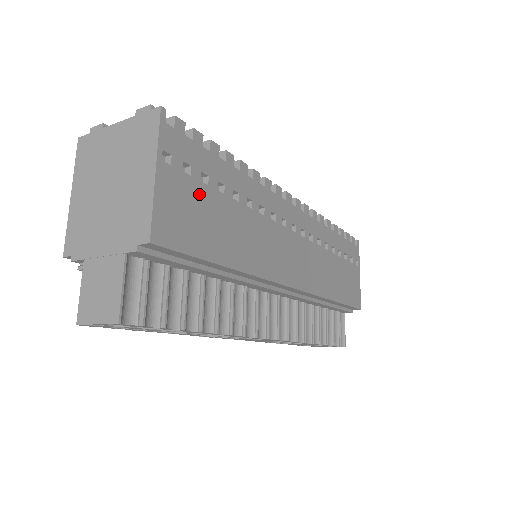
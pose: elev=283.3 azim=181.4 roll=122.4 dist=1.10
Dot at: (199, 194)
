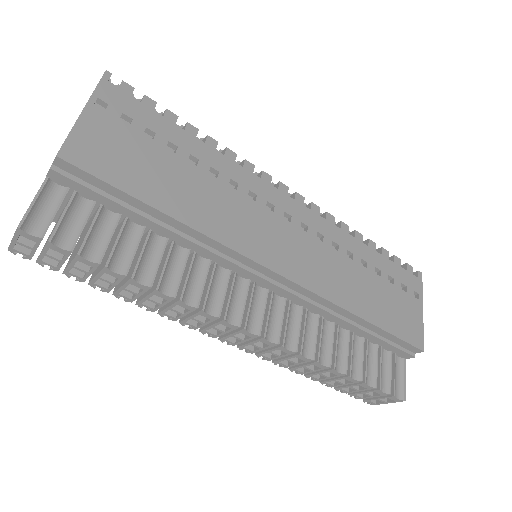
Dot at: (138, 142)
